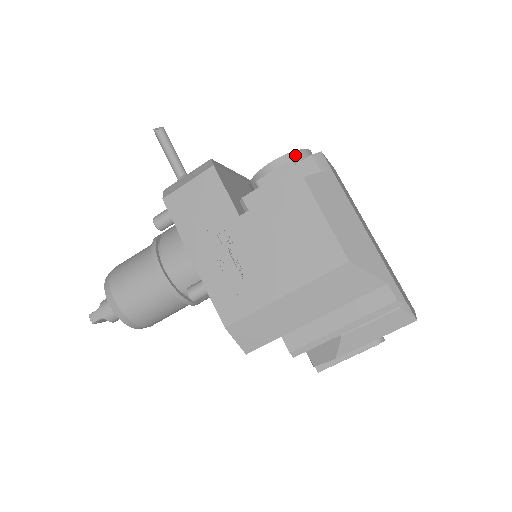
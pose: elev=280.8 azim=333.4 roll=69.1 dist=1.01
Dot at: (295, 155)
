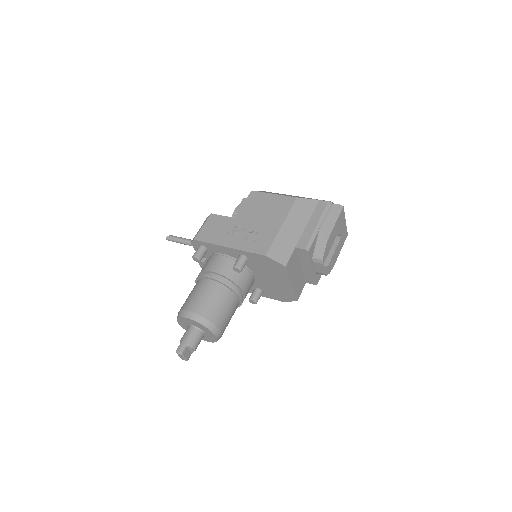
Dot at: occluded
